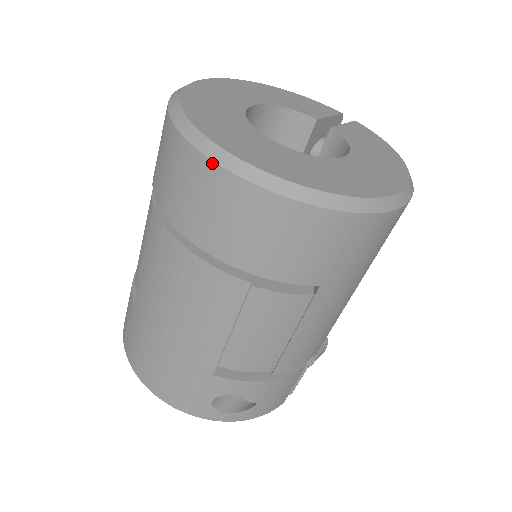
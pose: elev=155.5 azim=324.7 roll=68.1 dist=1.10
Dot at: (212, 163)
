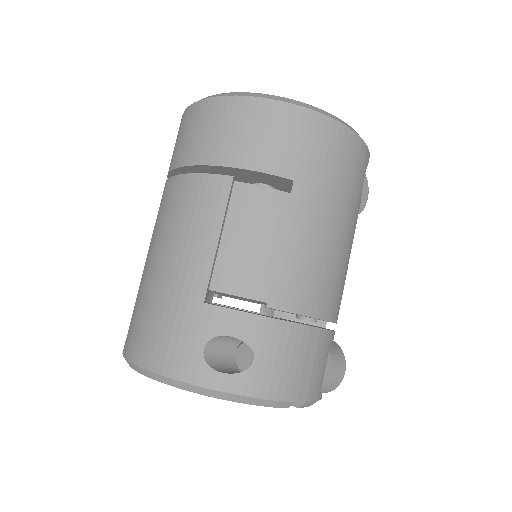
Dot at: (204, 100)
